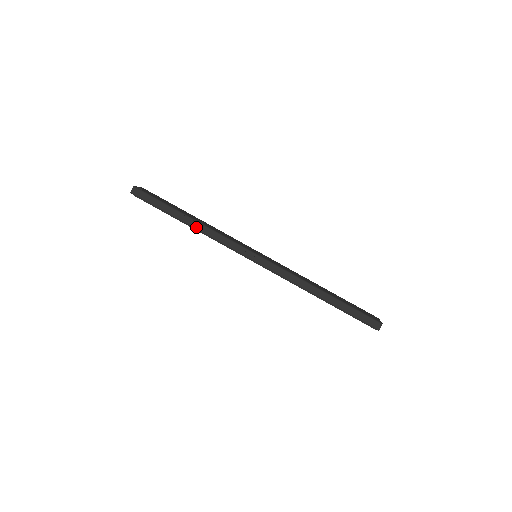
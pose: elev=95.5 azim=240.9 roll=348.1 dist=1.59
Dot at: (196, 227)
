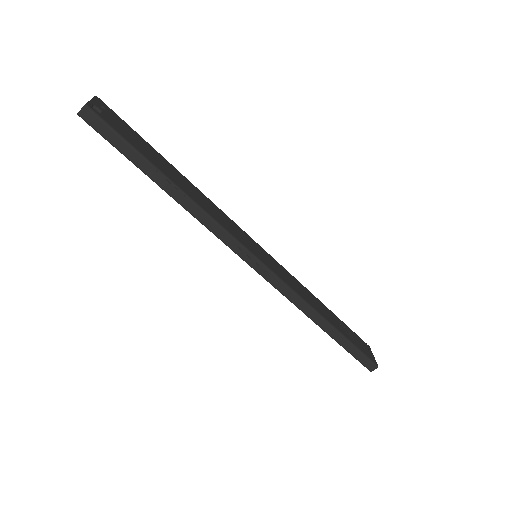
Dot at: (182, 203)
